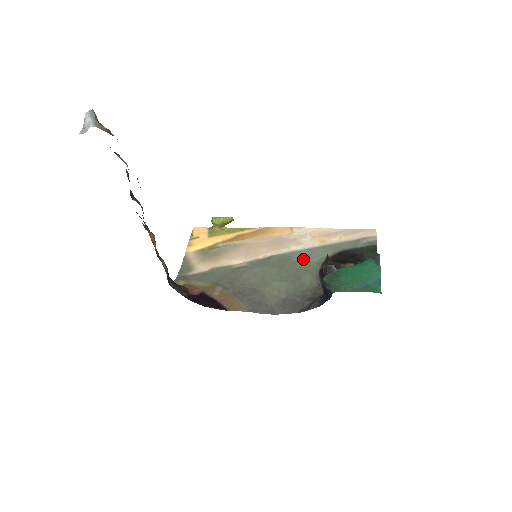
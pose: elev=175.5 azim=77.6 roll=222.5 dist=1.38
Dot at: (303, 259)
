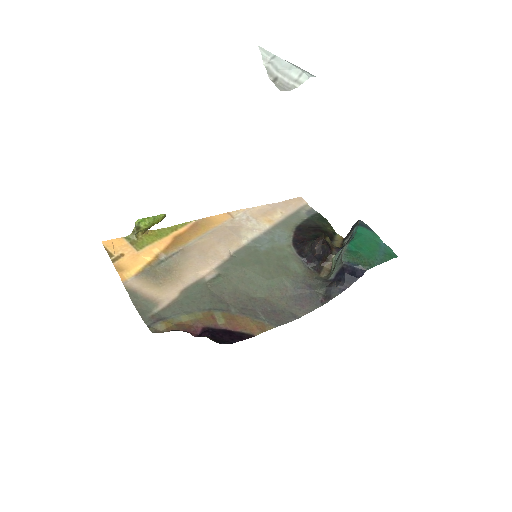
Dot at: (270, 246)
